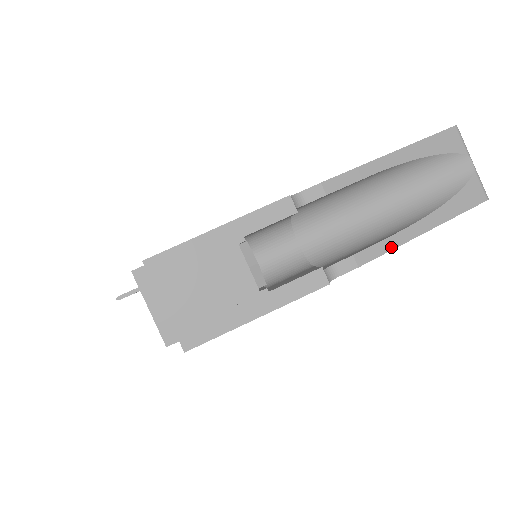
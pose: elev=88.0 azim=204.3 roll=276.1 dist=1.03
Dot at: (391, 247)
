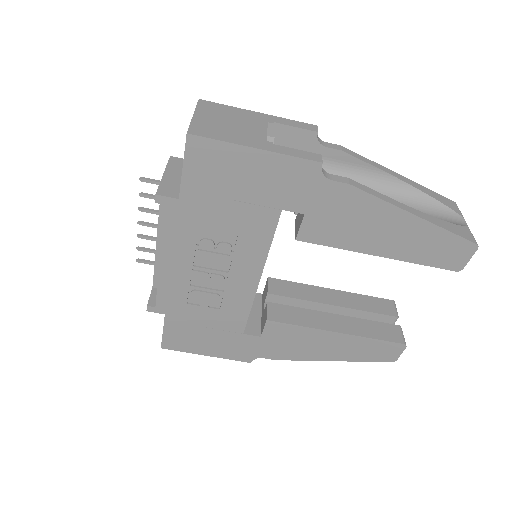
Dot at: (381, 198)
